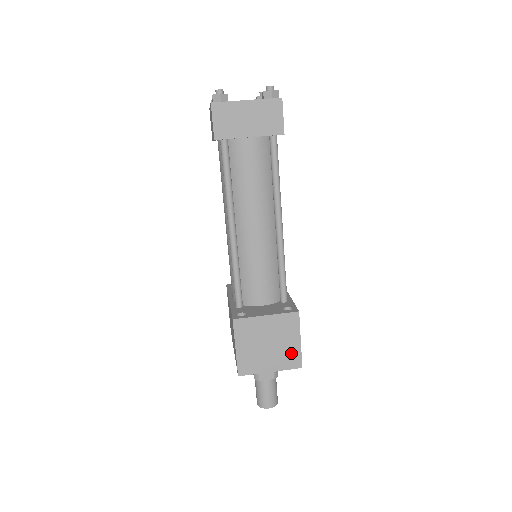
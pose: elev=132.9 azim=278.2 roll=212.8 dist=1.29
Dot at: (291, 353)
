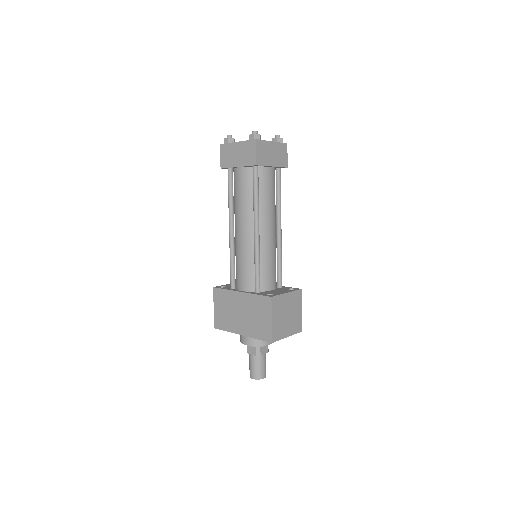
Dot at: (297, 321)
